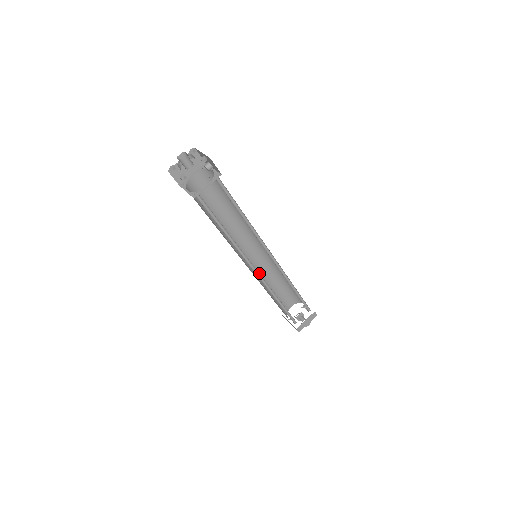
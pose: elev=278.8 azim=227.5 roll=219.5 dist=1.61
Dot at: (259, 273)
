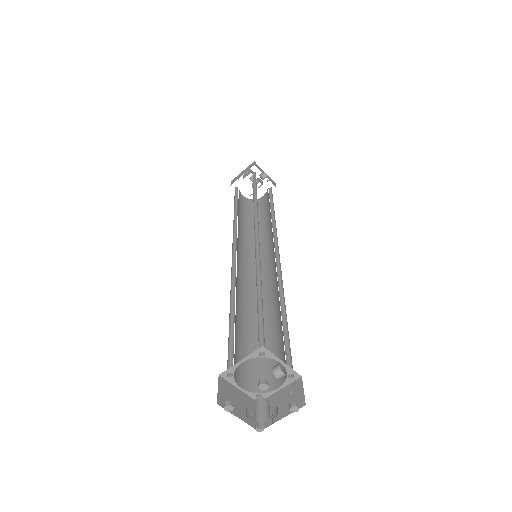
Dot at: occluded
